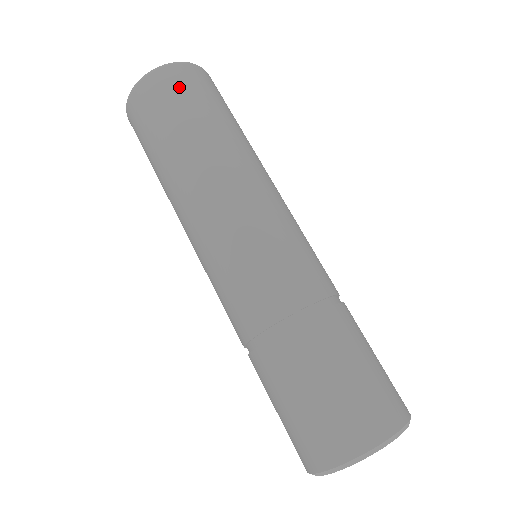
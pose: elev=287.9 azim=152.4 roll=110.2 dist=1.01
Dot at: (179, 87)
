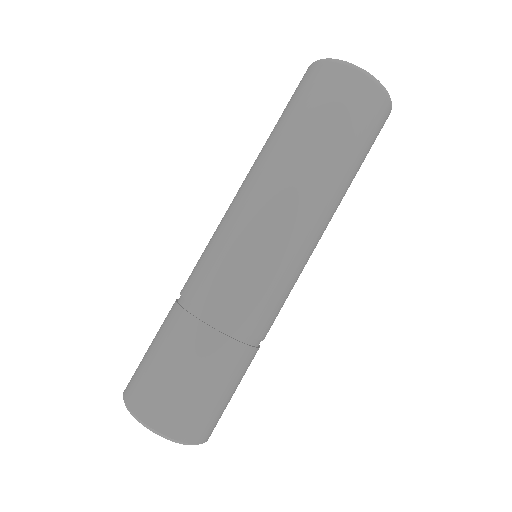
Dot at: (331, 90)
